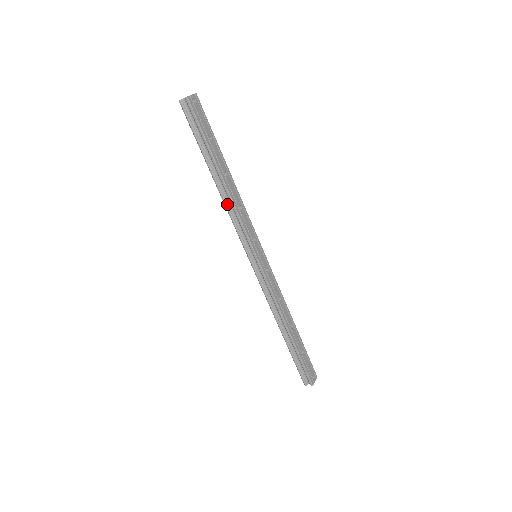
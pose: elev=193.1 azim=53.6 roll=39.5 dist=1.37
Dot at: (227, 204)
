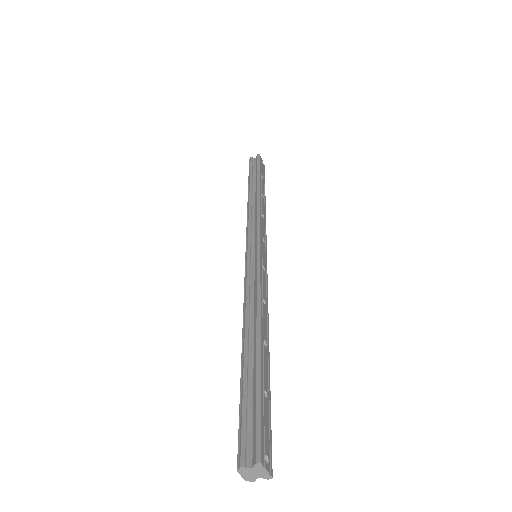
Dot at: (251, 208)
